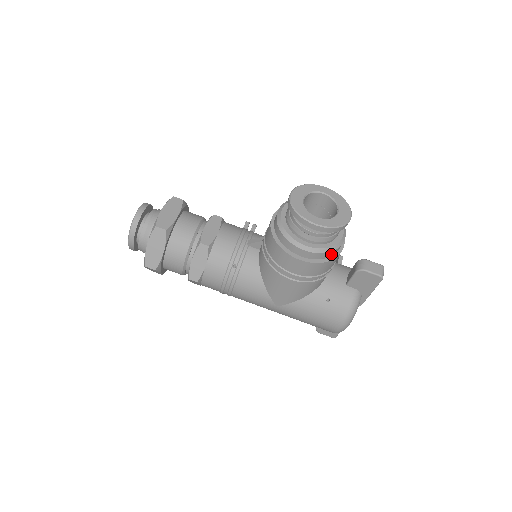
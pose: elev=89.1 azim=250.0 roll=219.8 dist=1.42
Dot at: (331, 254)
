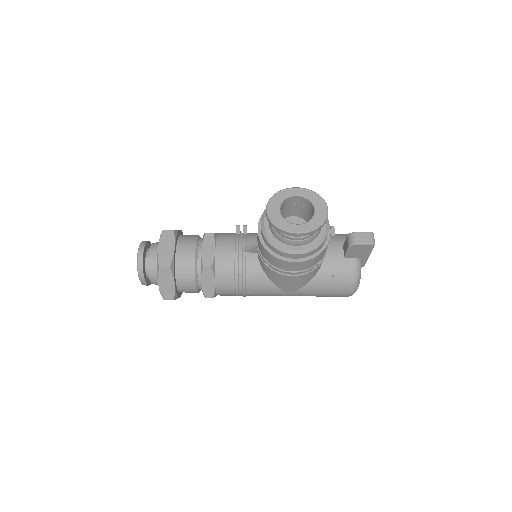
Dot at: (321, 246)
